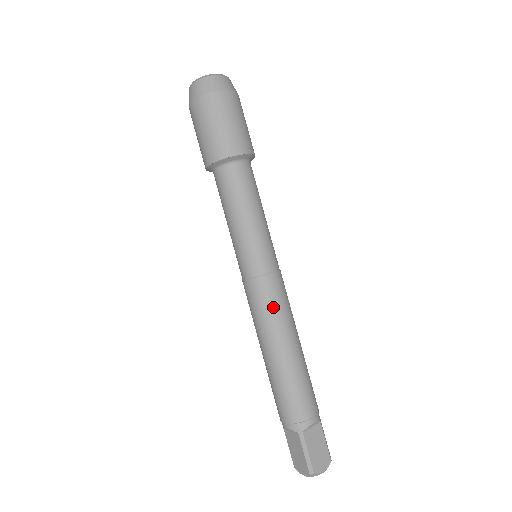
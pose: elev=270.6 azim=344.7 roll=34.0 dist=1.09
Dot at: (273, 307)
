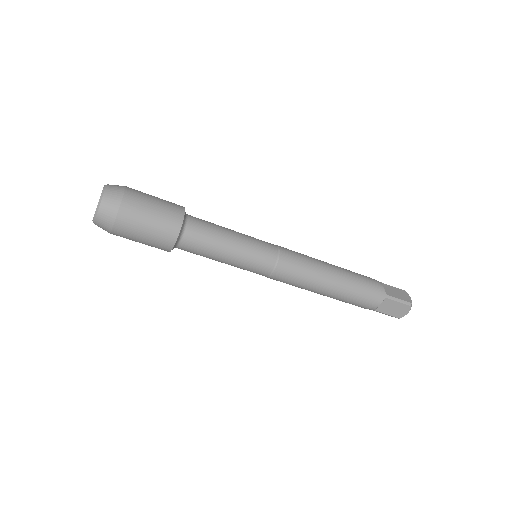
Dot at: (293, 284)
